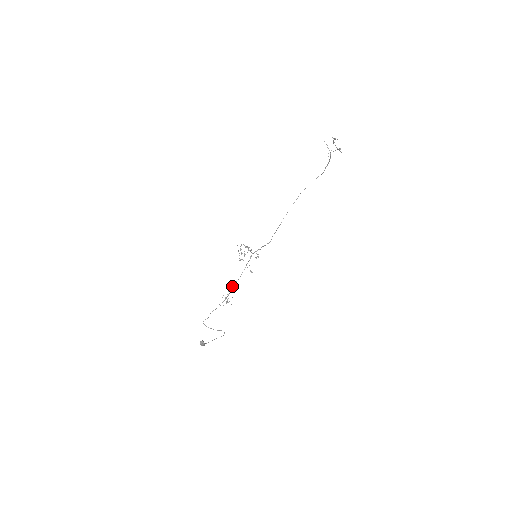
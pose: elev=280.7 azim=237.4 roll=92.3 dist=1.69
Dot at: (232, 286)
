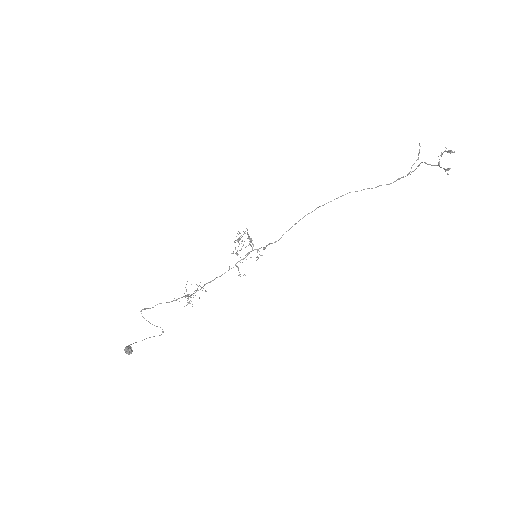
Dot at: occluded
